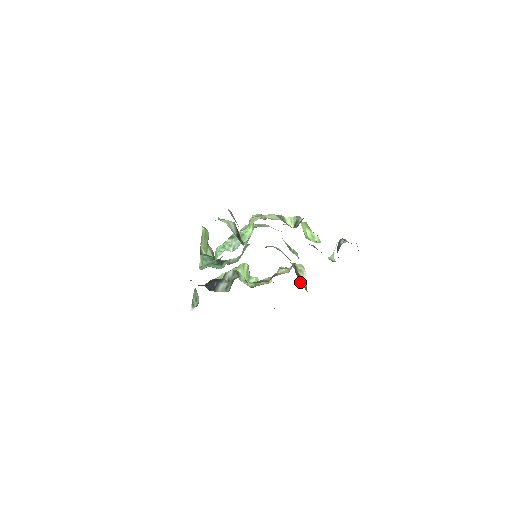
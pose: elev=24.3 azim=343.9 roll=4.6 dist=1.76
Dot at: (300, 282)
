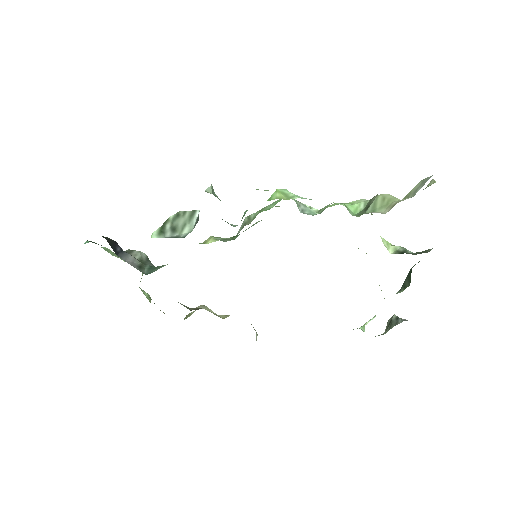
Dot at: occluded
